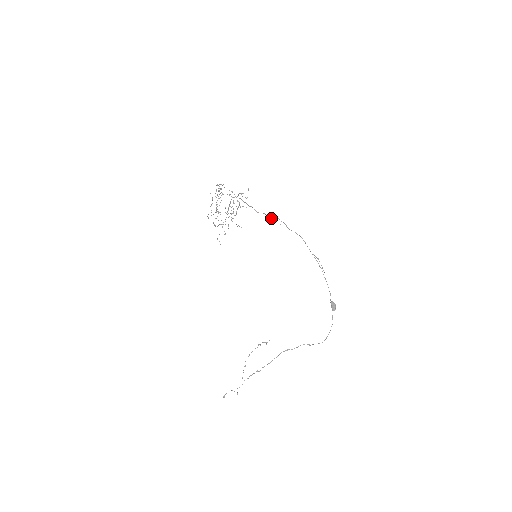
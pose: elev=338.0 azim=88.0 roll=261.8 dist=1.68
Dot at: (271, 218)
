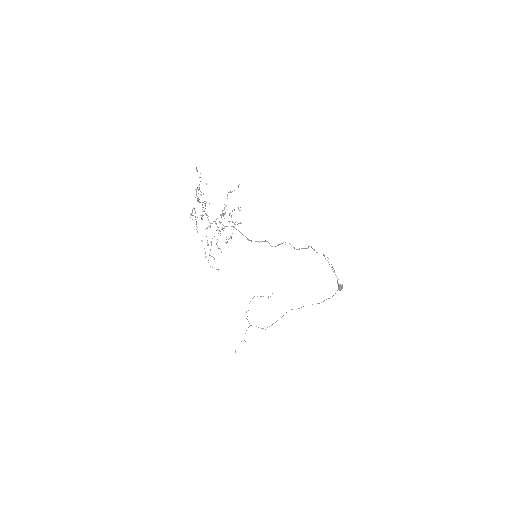
Dot at: (276, 246)
